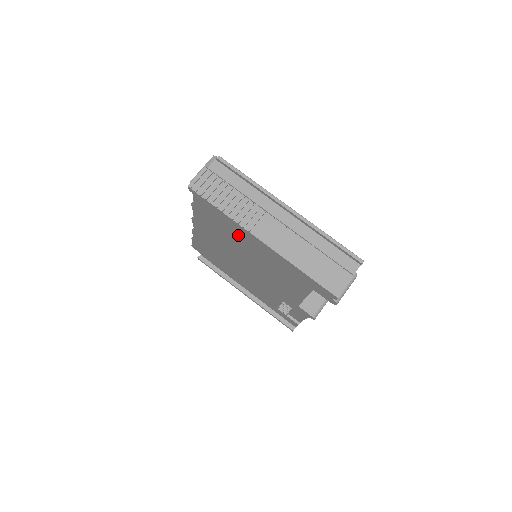
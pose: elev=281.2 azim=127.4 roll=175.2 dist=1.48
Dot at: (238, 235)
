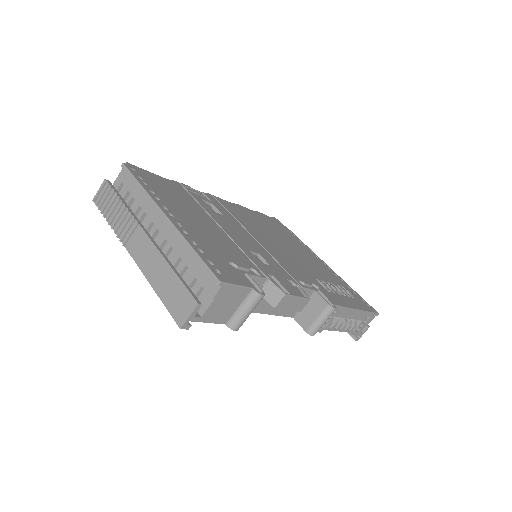
Dot at: occluded
